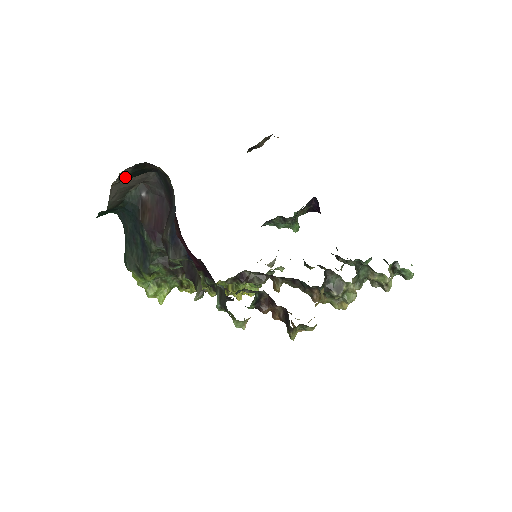
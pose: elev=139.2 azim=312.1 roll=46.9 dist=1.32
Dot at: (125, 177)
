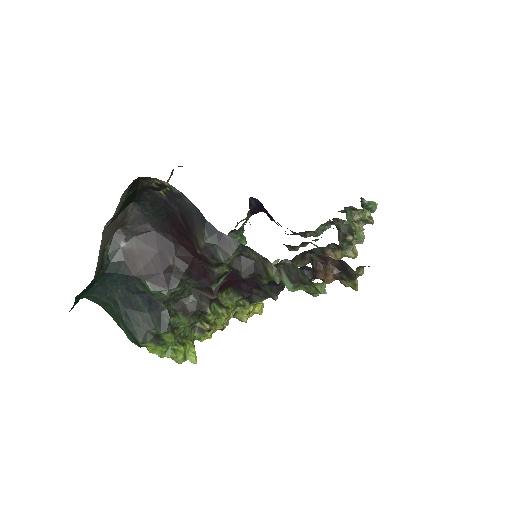
Dot at: (119, 210)
